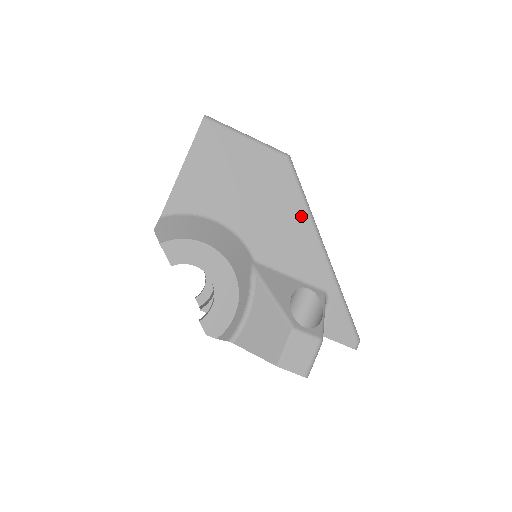
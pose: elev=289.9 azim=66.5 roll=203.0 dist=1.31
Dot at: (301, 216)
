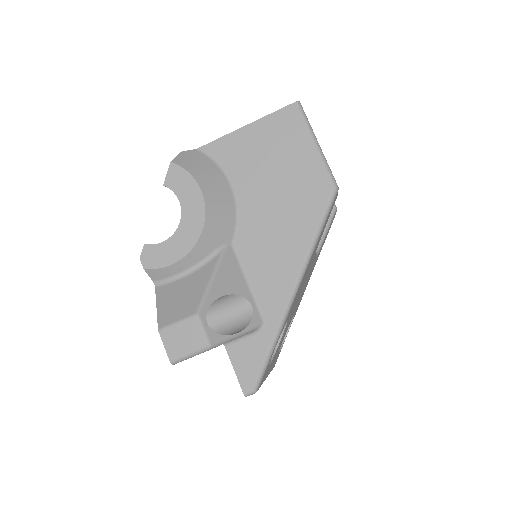
Dot at: (301, 244)
